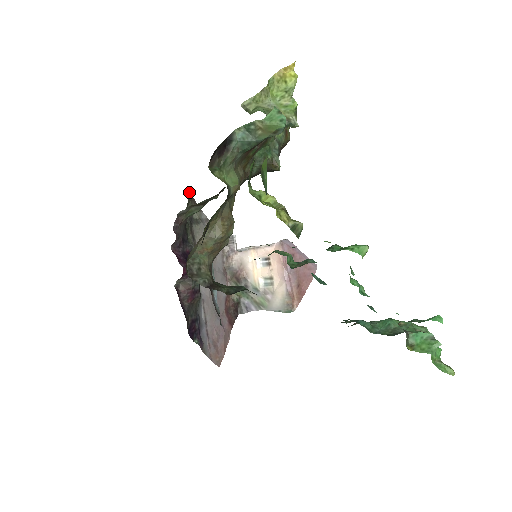
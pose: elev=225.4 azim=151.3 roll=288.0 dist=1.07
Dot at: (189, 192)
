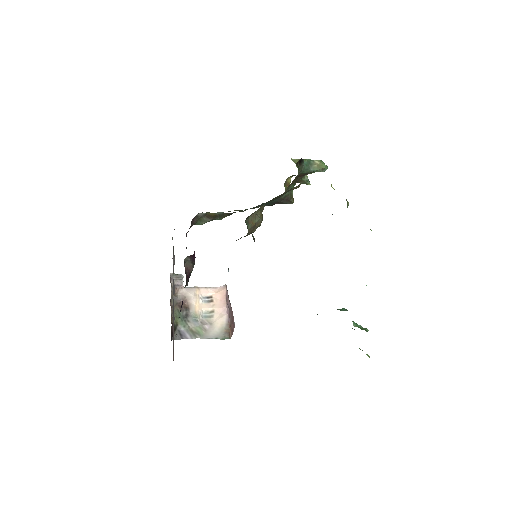
Dot at: occluded
